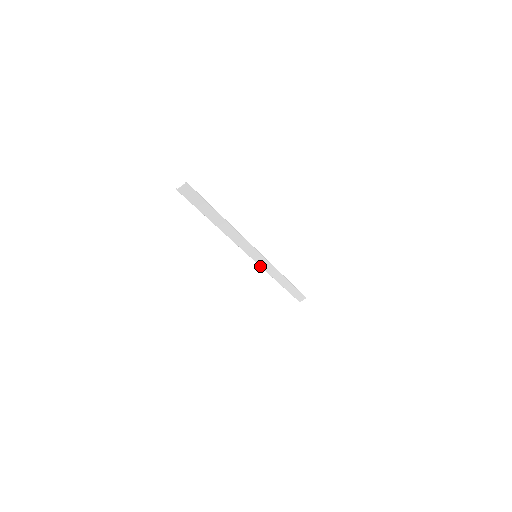
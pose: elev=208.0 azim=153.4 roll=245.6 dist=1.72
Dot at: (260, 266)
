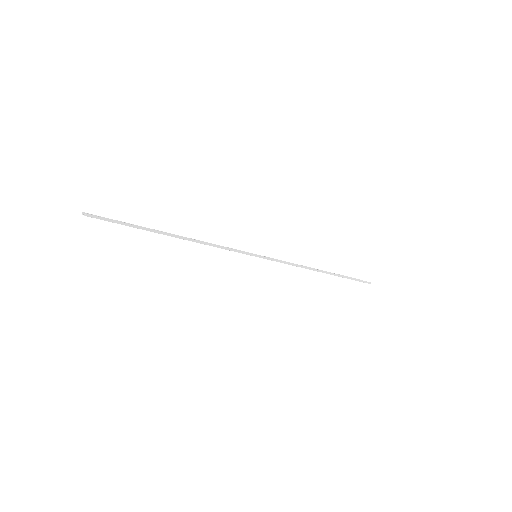
Dot at: occluded
